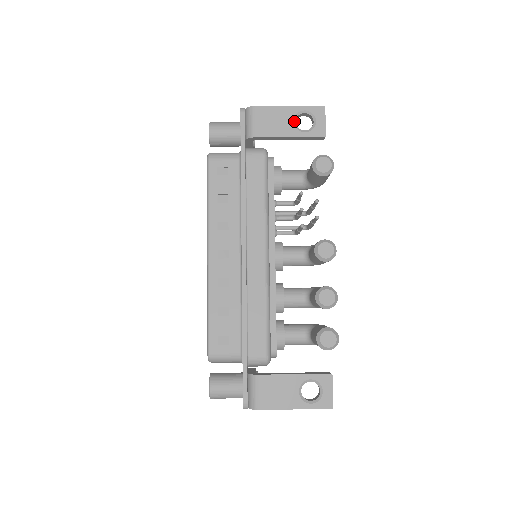
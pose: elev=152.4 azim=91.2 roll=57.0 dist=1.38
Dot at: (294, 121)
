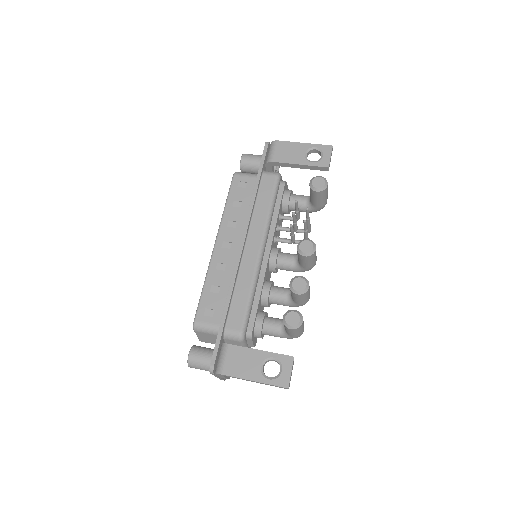
Dot at: (305, 154)
